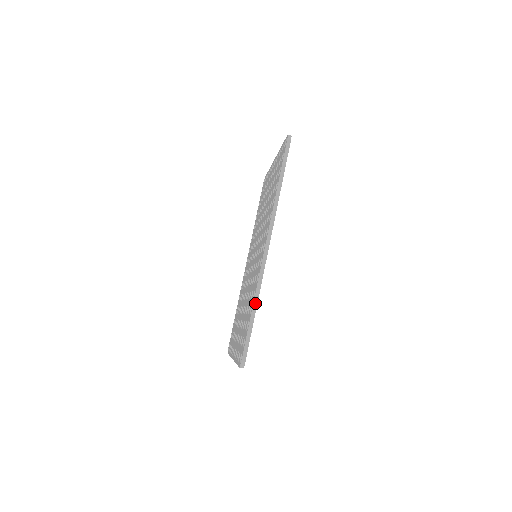
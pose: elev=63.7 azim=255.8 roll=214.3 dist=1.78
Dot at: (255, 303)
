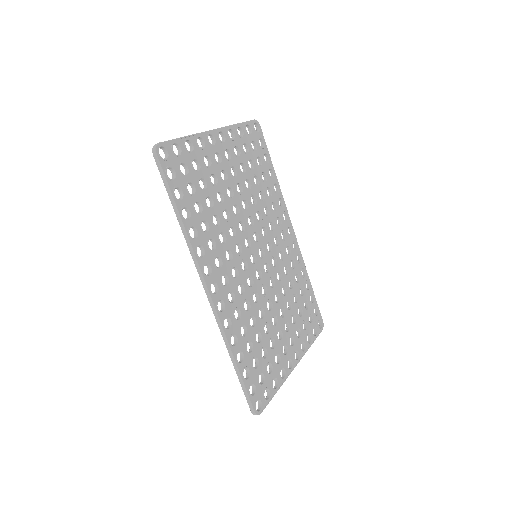
Dot at: (230, 355)
